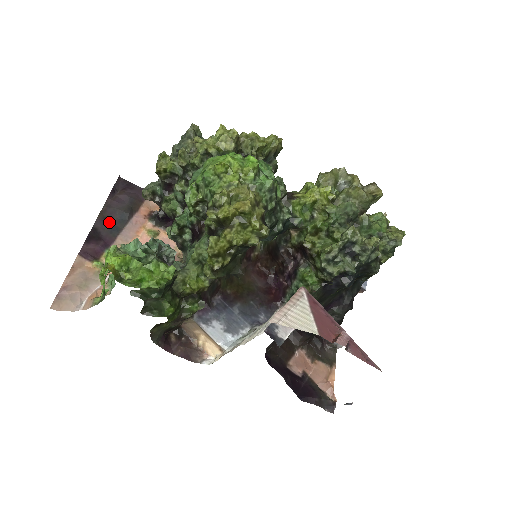
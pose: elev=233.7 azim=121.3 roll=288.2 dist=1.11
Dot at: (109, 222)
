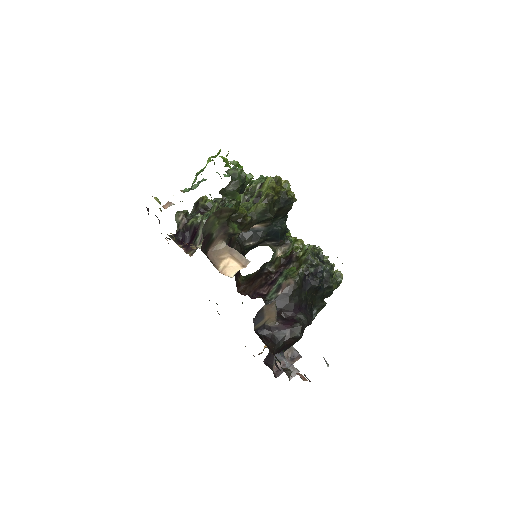
Dot at: occluded
